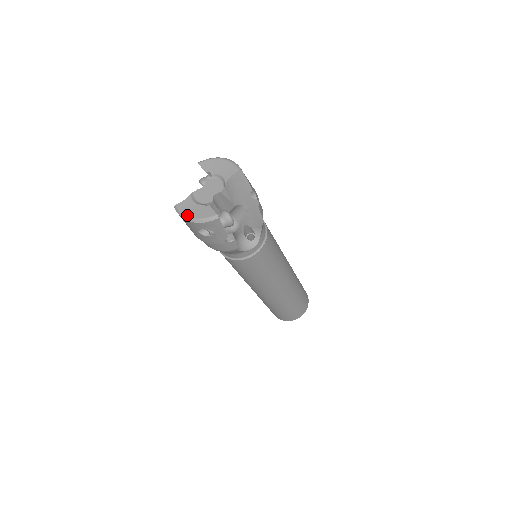
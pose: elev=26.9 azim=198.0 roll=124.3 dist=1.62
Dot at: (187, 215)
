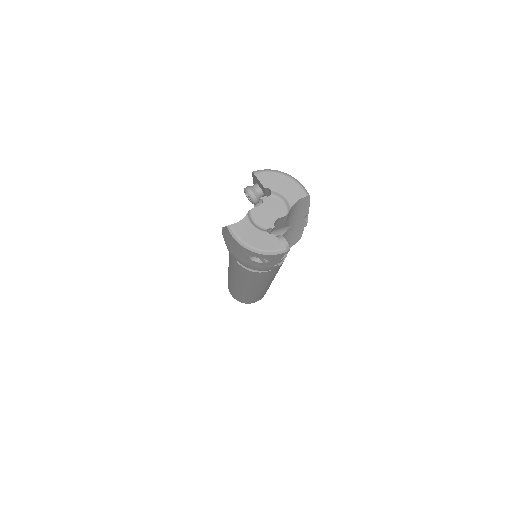
Dot at: (247, 242)
